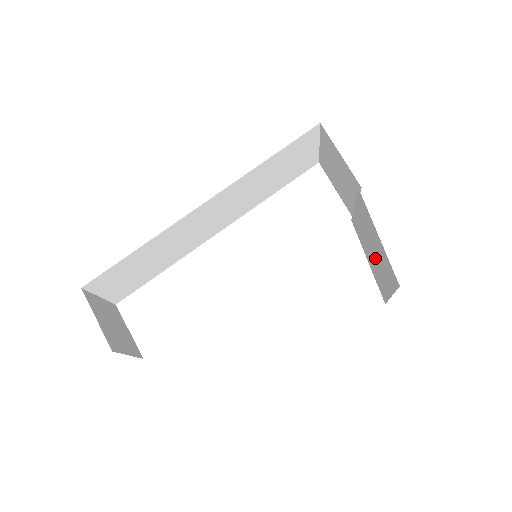
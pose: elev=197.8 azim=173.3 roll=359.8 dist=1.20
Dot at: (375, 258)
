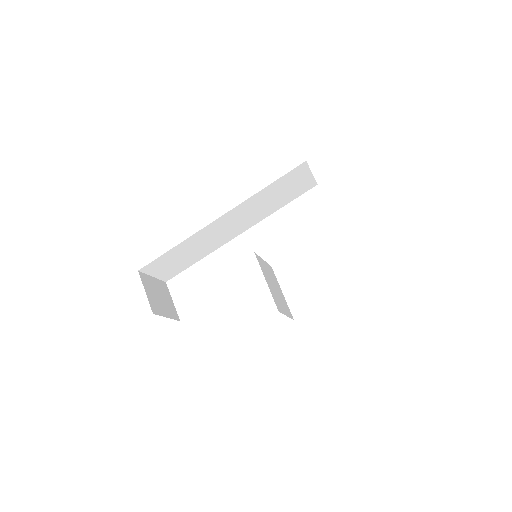
Dot at: occluded
